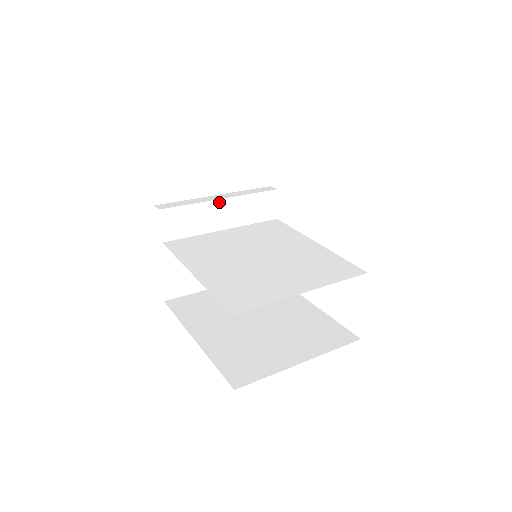
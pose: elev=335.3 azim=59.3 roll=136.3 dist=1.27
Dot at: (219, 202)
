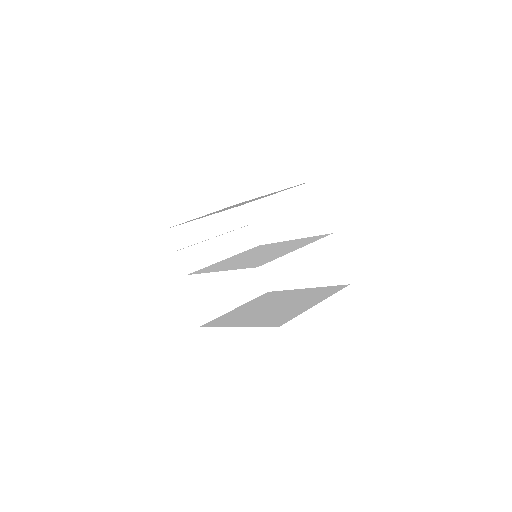
Dot at: (216, 239)
